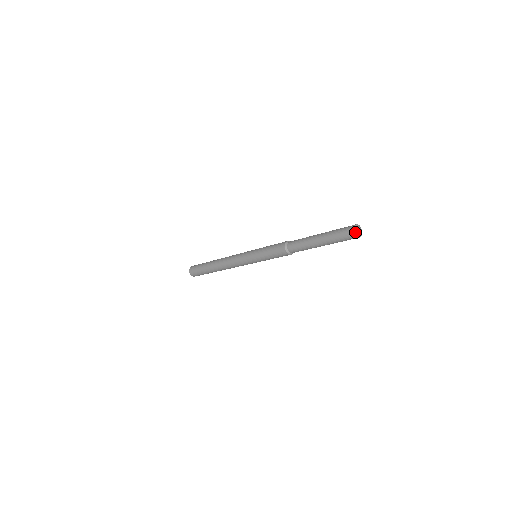
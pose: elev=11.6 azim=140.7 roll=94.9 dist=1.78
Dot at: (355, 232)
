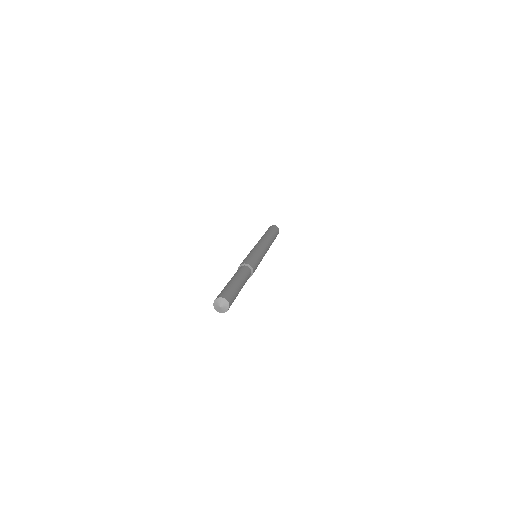
Dot at: (215, 308)
